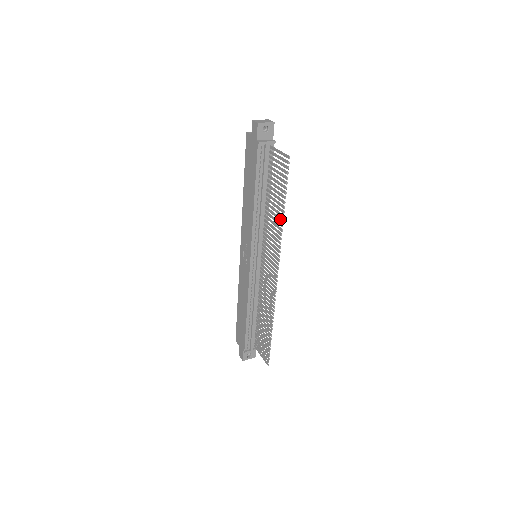
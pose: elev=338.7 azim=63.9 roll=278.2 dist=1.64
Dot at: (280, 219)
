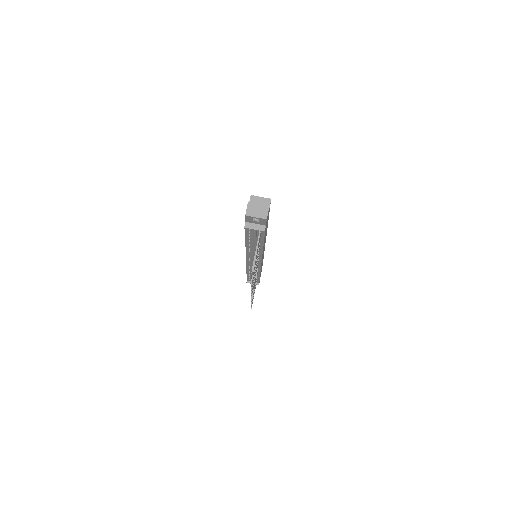
Dot at: occluded
